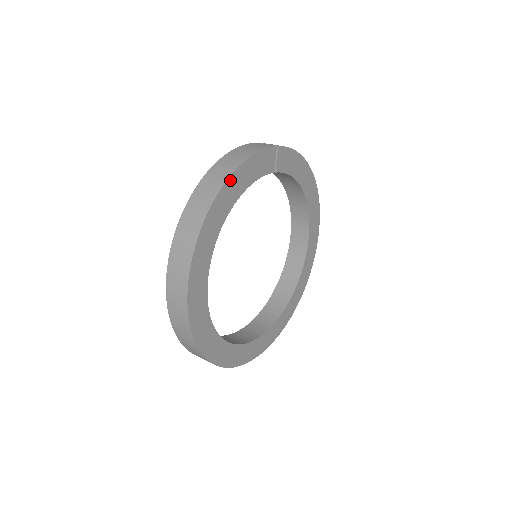
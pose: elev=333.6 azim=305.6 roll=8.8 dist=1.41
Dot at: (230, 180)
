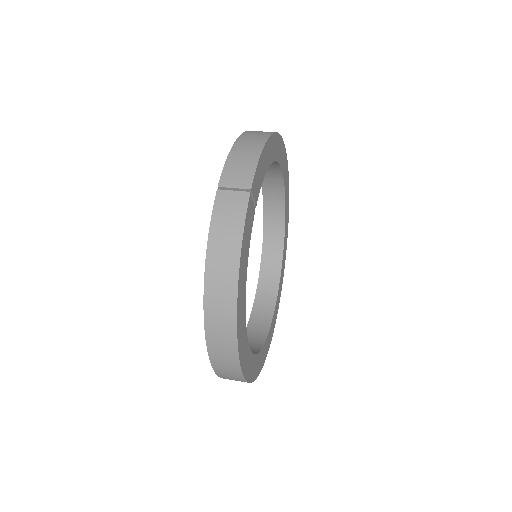
Dot at: (238, 293)
